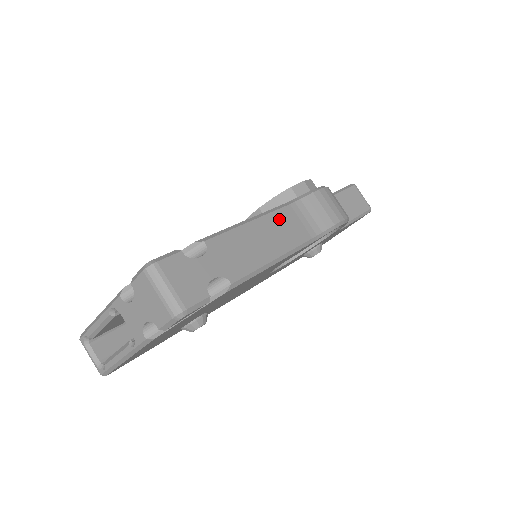
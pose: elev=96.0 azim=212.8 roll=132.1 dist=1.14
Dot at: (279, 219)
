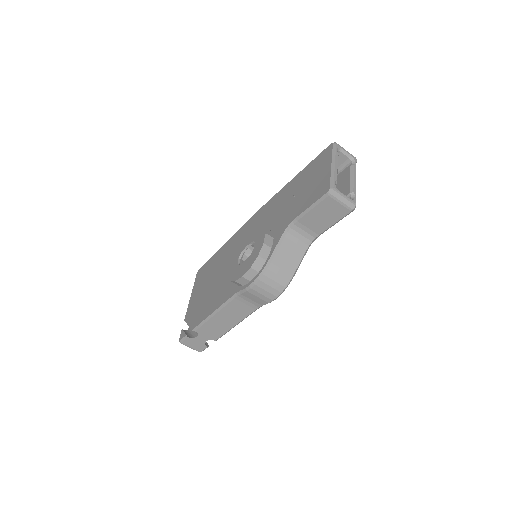
Dot at: (230, 309)
